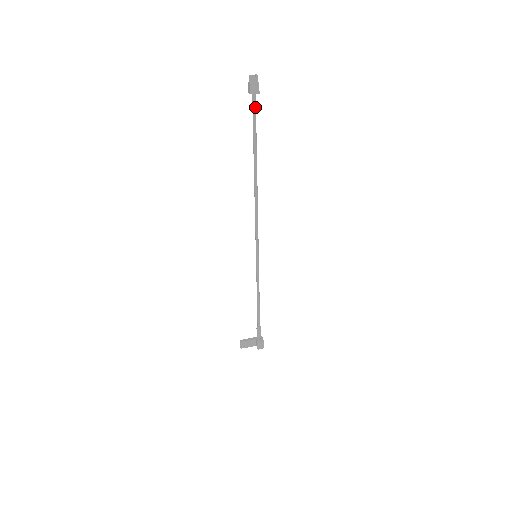
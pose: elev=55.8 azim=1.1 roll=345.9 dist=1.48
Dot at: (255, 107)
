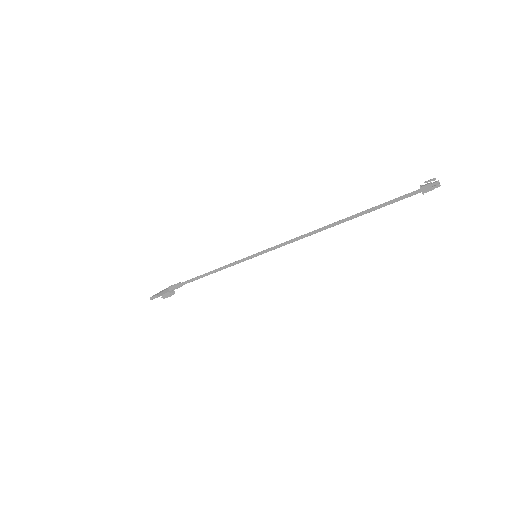
Dot at: occluded
